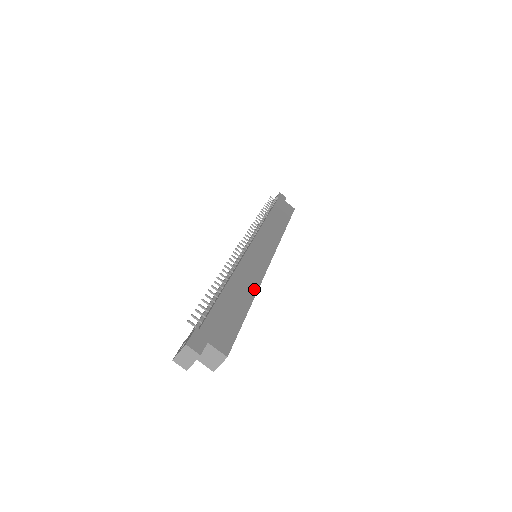
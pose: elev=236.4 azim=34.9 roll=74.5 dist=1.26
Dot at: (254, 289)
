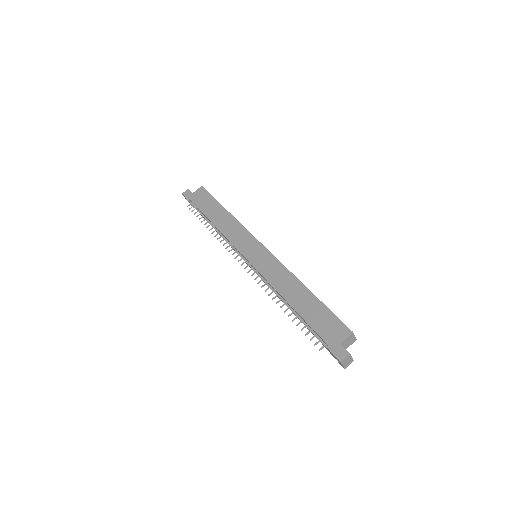
Dot at: (294, 279)
